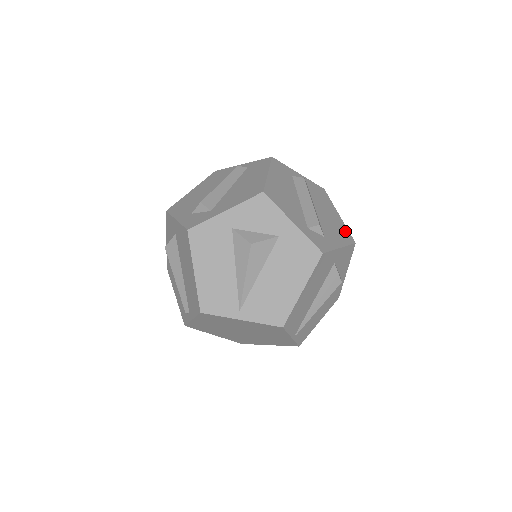
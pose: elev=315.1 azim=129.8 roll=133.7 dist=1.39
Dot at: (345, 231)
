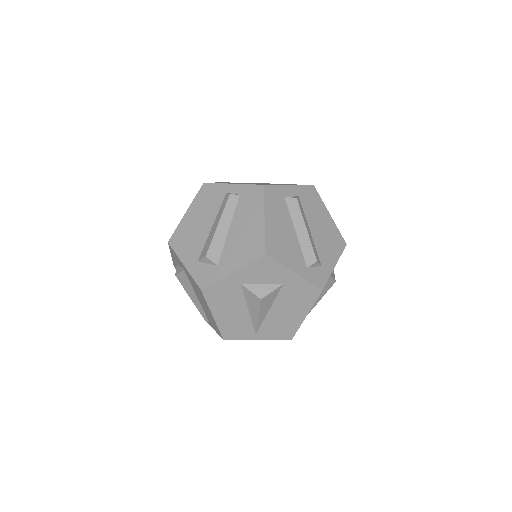
Dot at: (337, 236)
